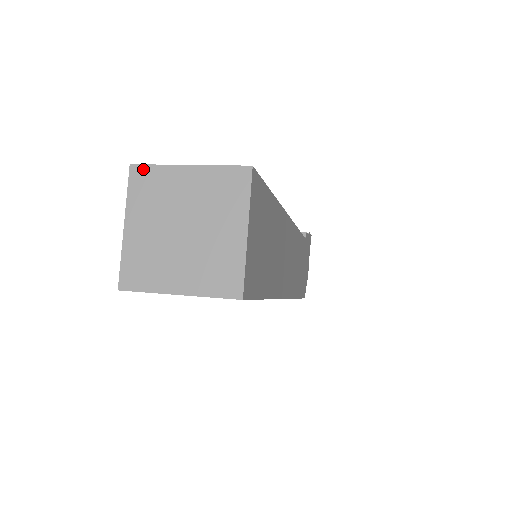
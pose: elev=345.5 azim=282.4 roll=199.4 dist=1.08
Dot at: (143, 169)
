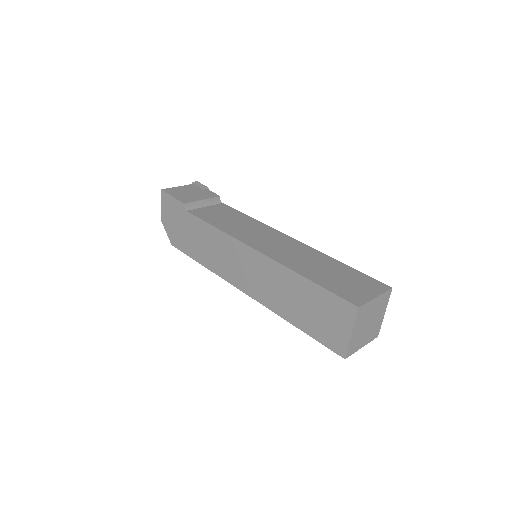
Dot at: (363, 307)
